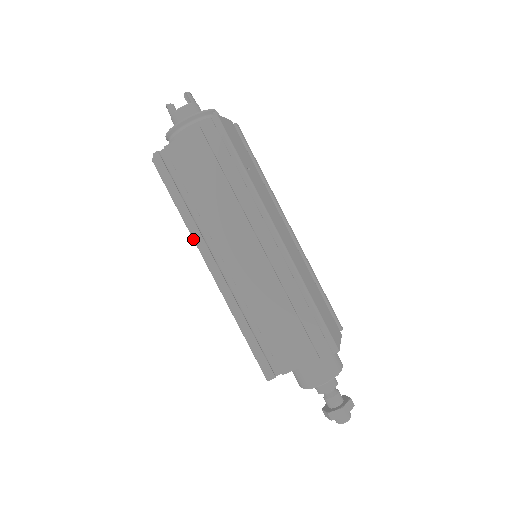
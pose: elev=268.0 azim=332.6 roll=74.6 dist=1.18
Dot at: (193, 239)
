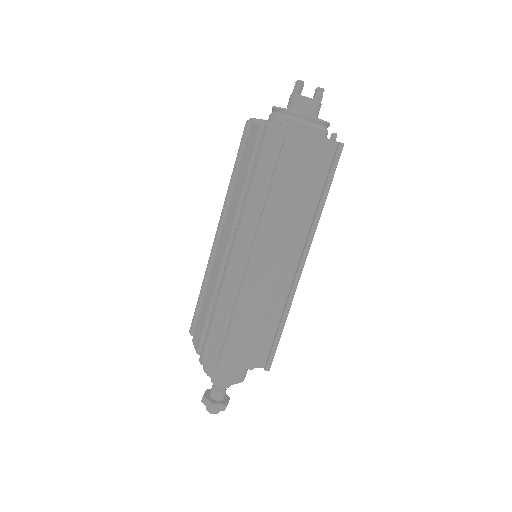
Dot at: (243, 218)
